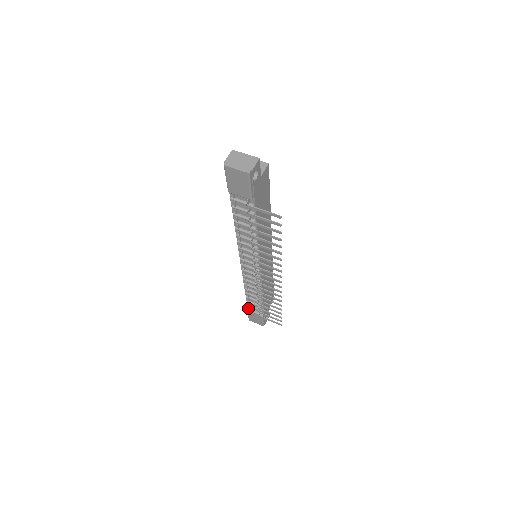
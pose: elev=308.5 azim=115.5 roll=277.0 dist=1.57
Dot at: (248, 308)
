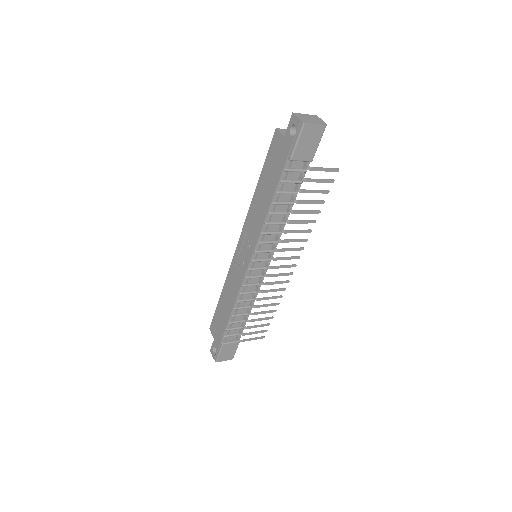
Dot at: (223, 342)
